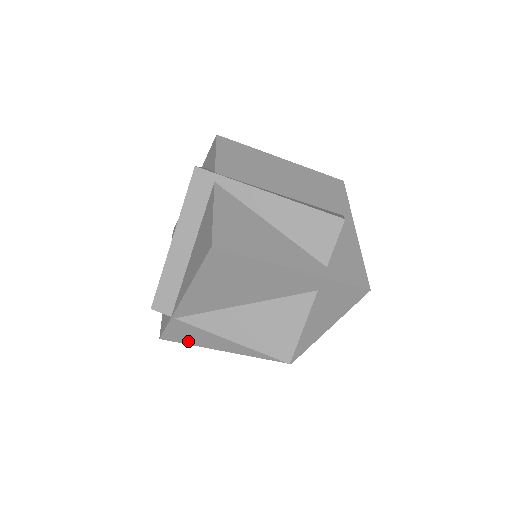
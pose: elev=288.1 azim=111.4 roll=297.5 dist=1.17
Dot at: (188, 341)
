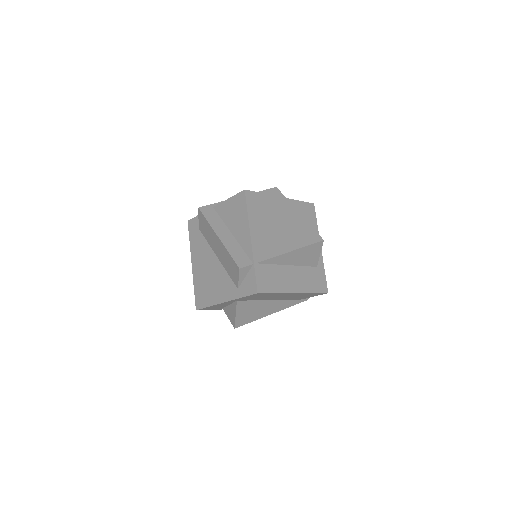
Dot at: (272, 289)
